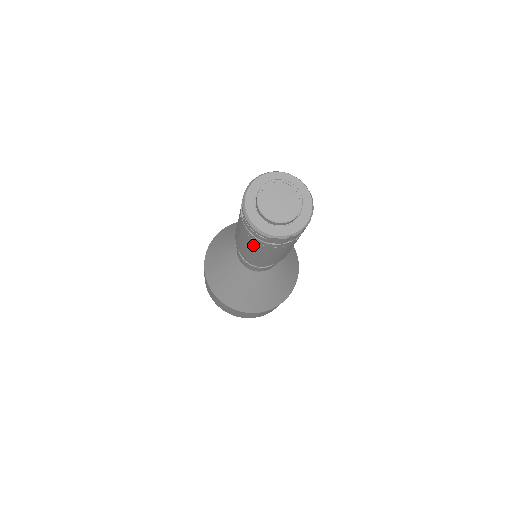
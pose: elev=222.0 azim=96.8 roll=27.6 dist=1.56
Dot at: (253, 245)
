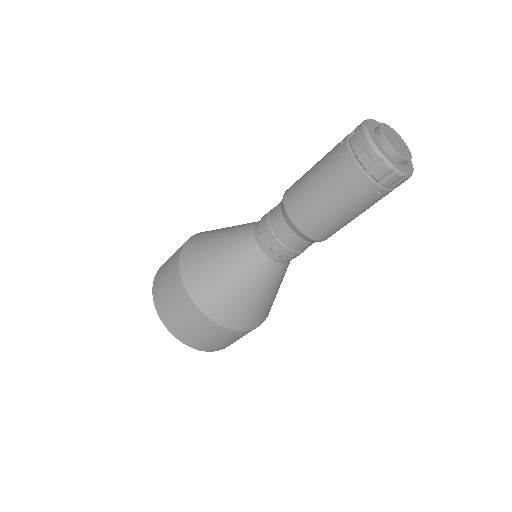
Dot at: (333, 176)
